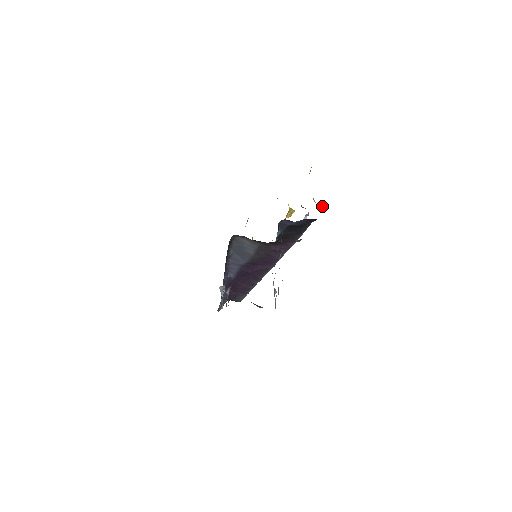
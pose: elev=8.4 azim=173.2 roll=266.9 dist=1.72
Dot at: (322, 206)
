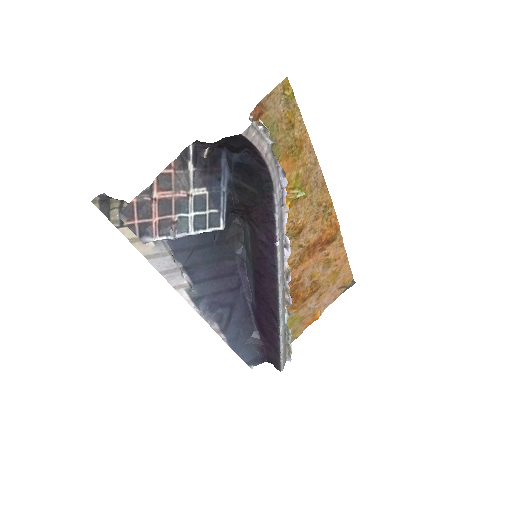
Dot at: occluded
